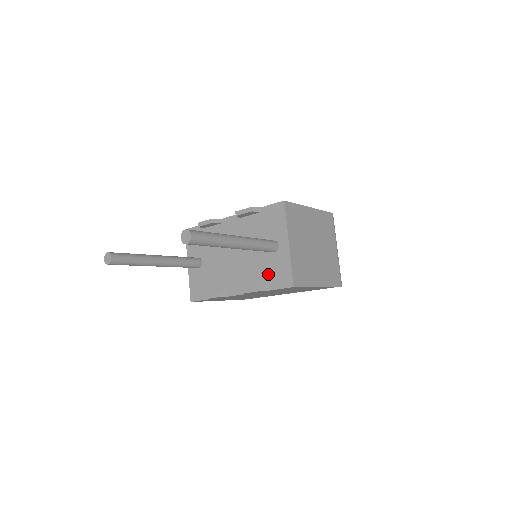
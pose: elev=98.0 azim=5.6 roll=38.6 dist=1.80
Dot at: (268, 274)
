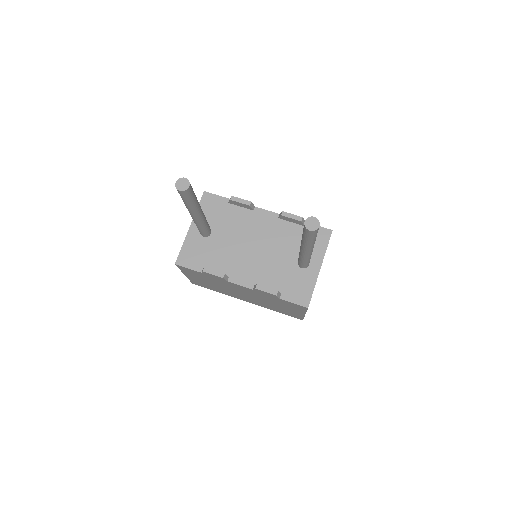
Dot at: (286, 283)
